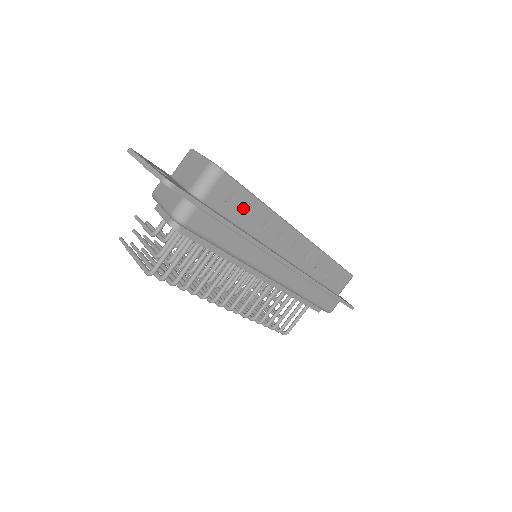
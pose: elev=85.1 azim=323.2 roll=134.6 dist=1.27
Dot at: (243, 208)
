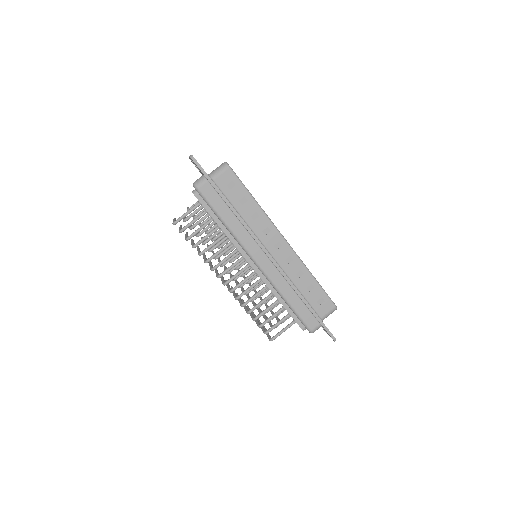
Dot at: (240, 197)
